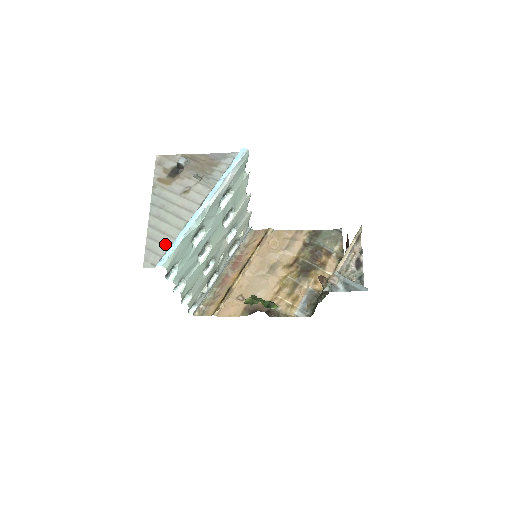
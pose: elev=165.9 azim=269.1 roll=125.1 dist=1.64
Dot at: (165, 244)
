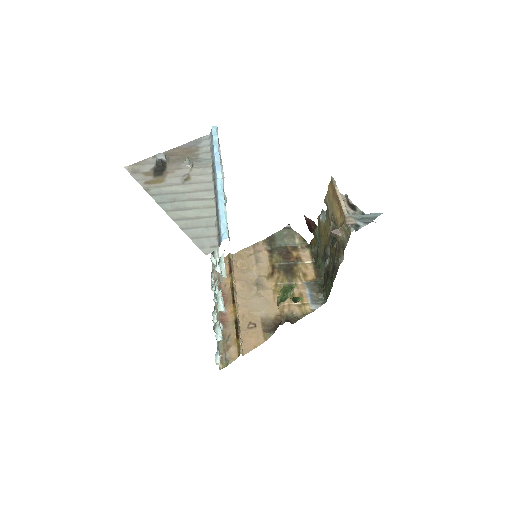
Dot at: (209, 225)
